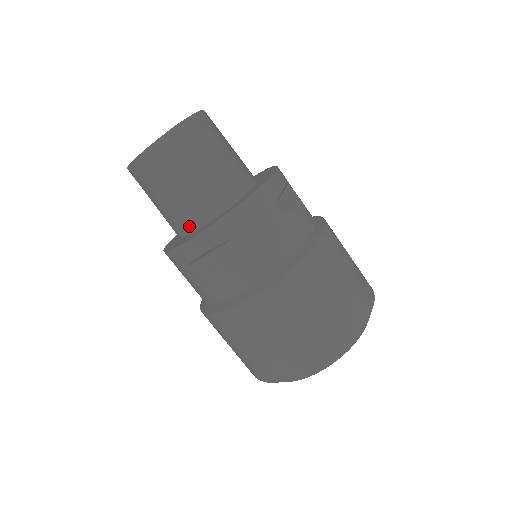
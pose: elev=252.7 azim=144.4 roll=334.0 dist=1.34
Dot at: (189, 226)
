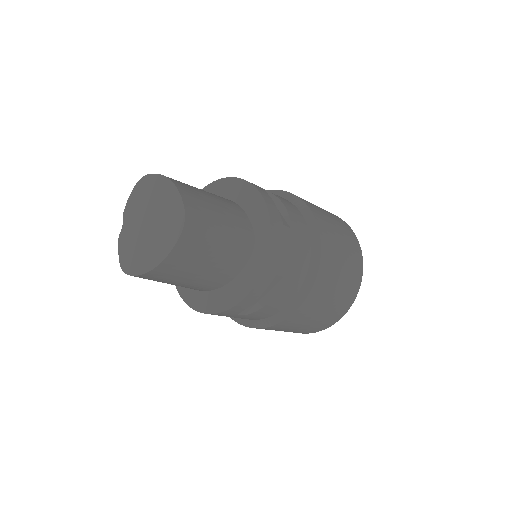
Dot at: (219, 284)
